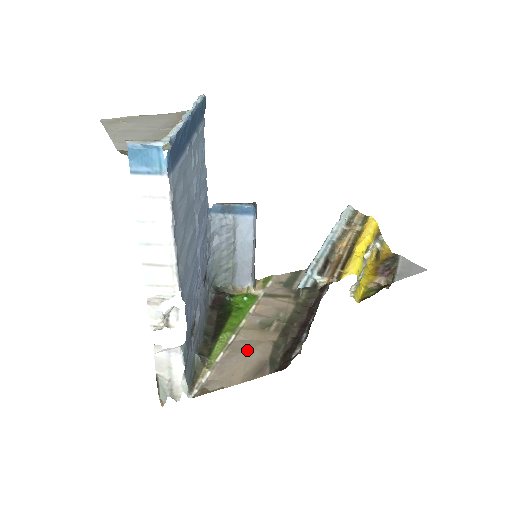
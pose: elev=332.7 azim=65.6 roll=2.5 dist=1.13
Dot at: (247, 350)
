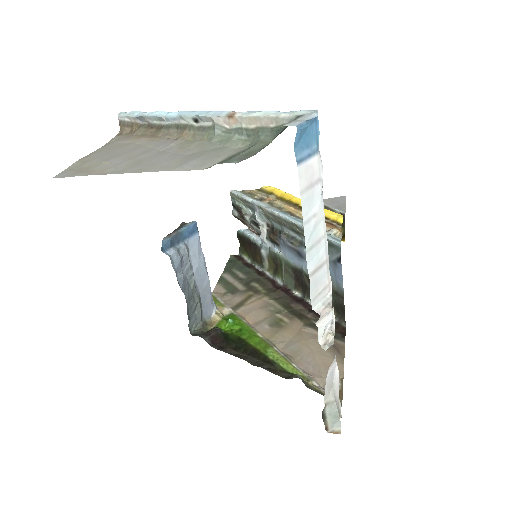
Dot at: (303, 346)
